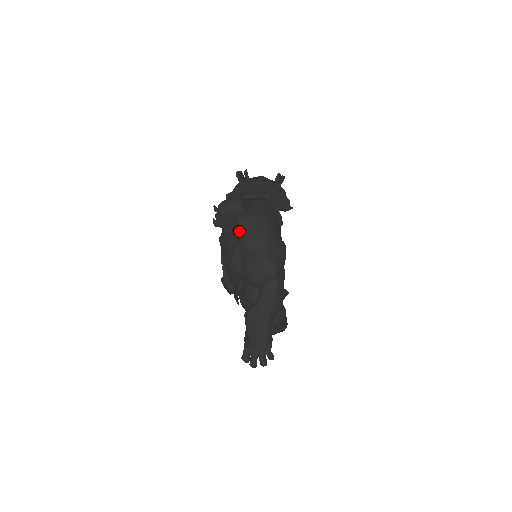
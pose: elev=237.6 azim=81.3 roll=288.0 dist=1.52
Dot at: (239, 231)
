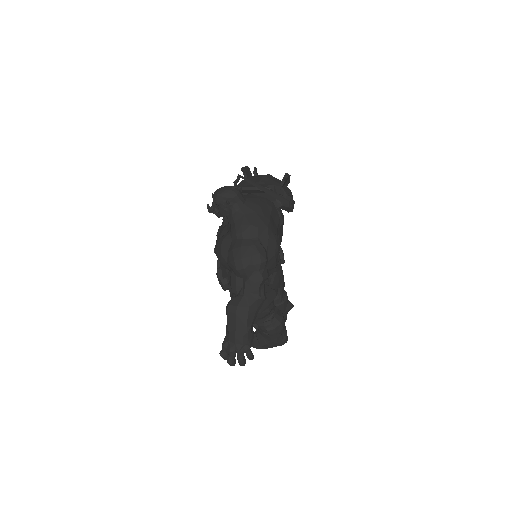
Dot at: (232, 219)
